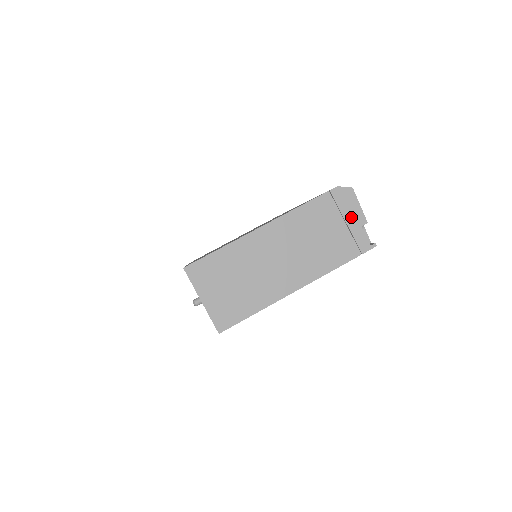
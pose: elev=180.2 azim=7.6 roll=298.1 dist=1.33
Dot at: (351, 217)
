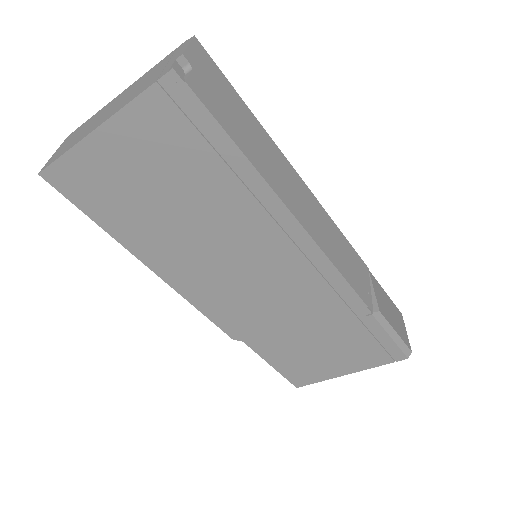
Dot at: (175, 57)
